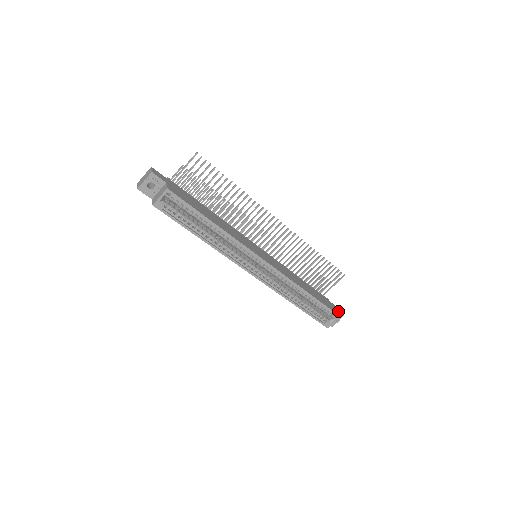
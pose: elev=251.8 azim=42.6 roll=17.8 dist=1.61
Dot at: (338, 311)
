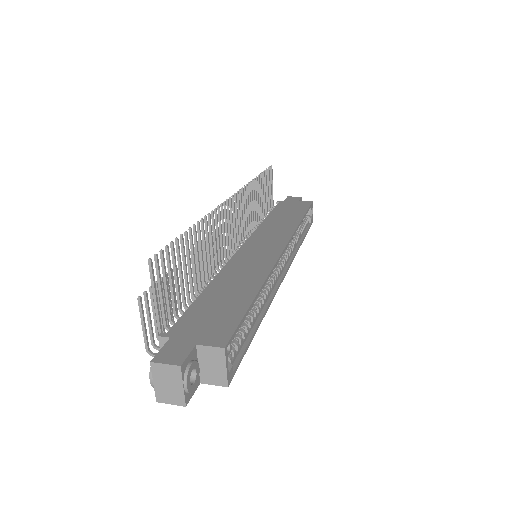
Dot at: (299, 200)
